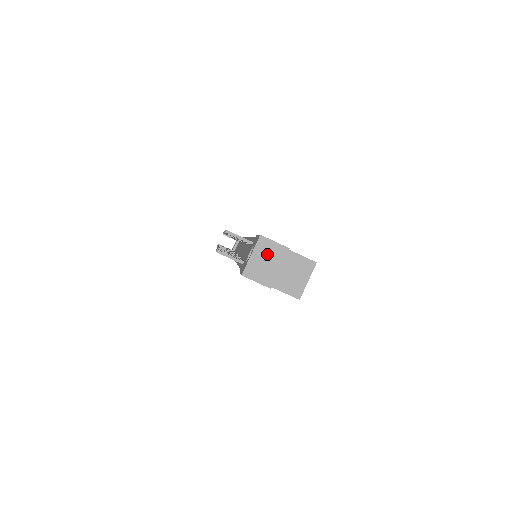
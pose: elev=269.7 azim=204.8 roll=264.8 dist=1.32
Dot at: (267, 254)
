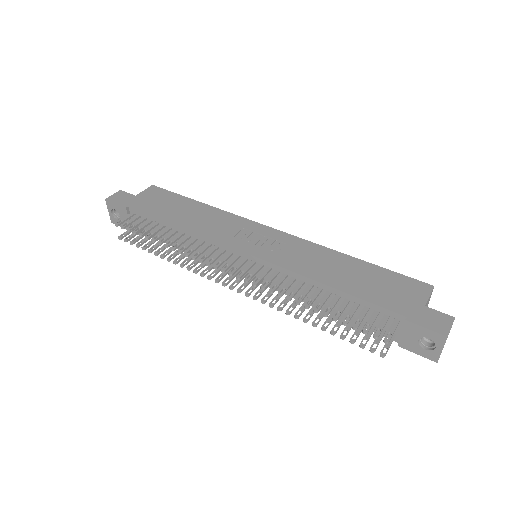
Dot at: occluded
